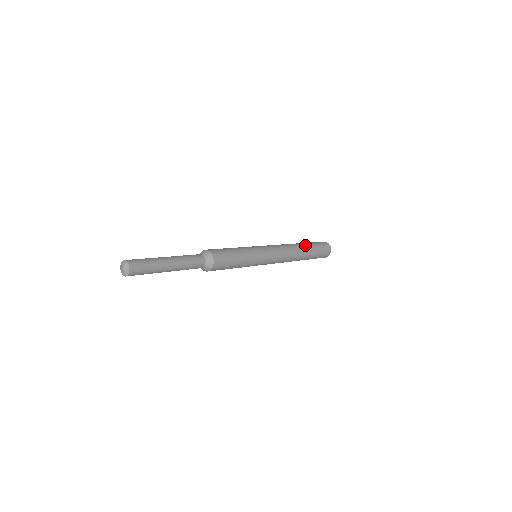
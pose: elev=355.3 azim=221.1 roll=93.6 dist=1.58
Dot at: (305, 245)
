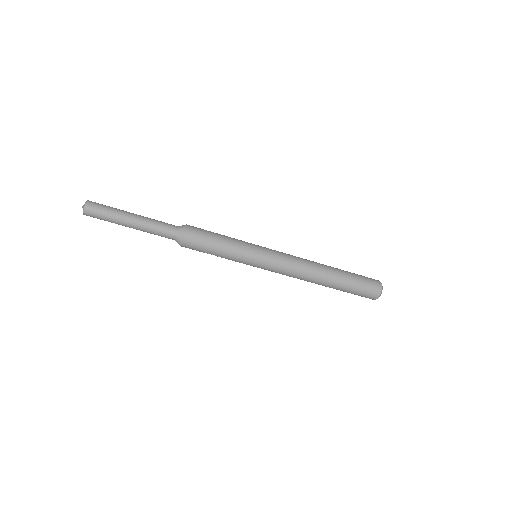
Dot at: occluded
